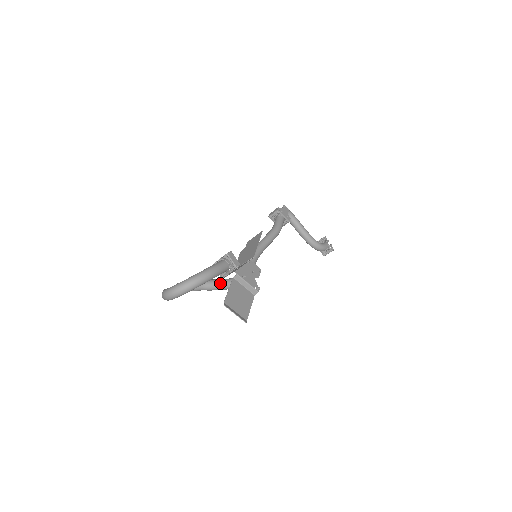
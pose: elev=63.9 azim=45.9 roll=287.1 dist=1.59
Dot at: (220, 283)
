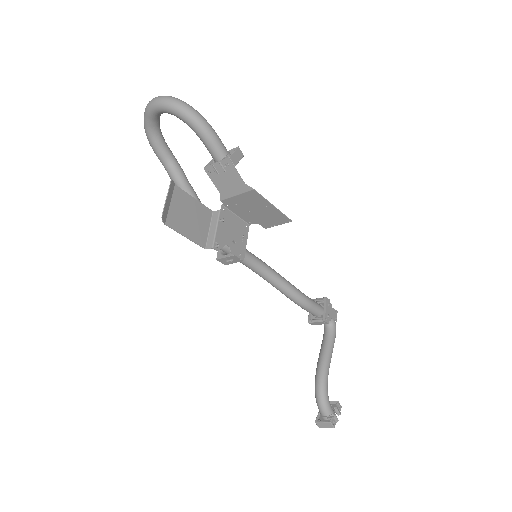
Dot at: occluded
